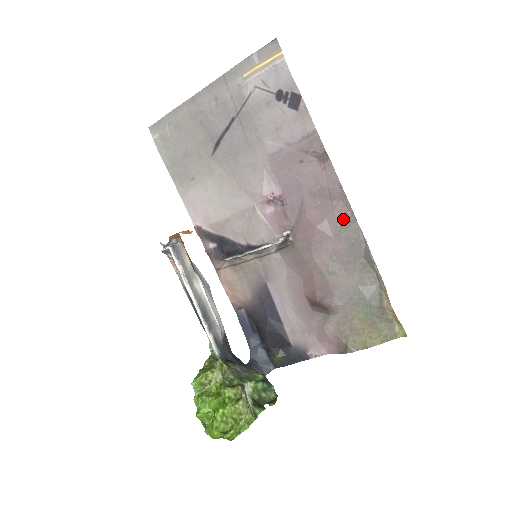
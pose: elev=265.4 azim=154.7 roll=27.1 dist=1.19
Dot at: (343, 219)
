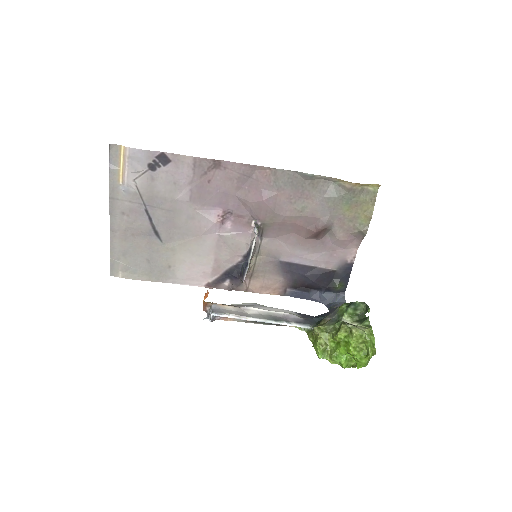
Dot at: (269, 178)
